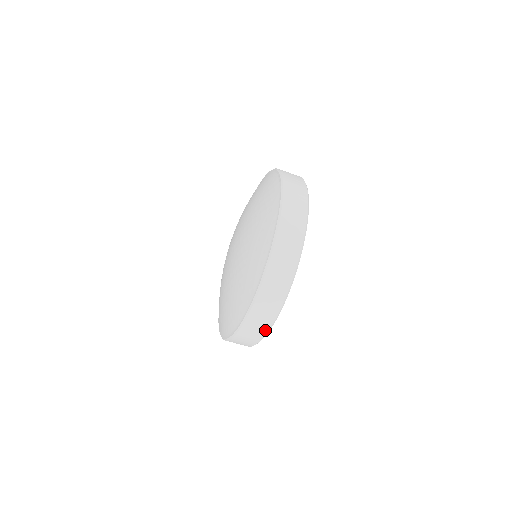
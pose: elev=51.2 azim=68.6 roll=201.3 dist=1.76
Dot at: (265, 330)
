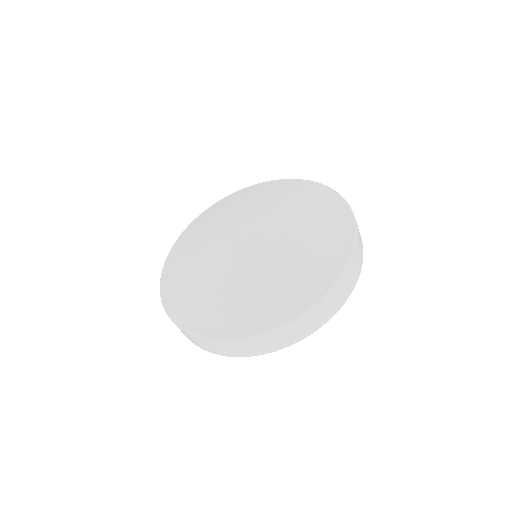
Dot at: (225, 354)
